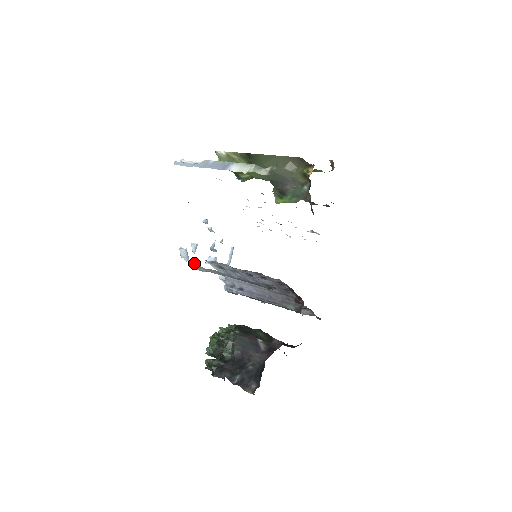
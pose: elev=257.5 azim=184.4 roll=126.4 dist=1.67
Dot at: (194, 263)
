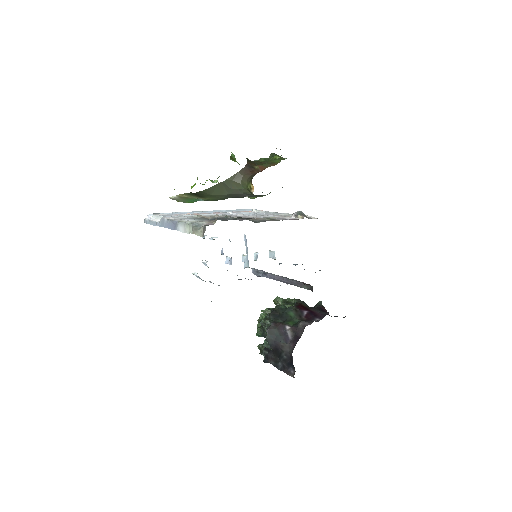
Dot at: (210, 281)
